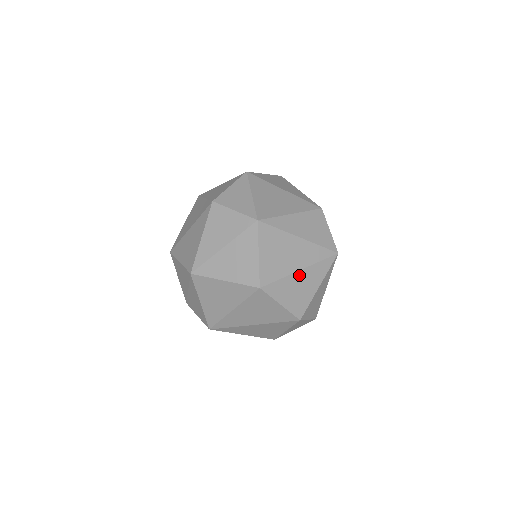
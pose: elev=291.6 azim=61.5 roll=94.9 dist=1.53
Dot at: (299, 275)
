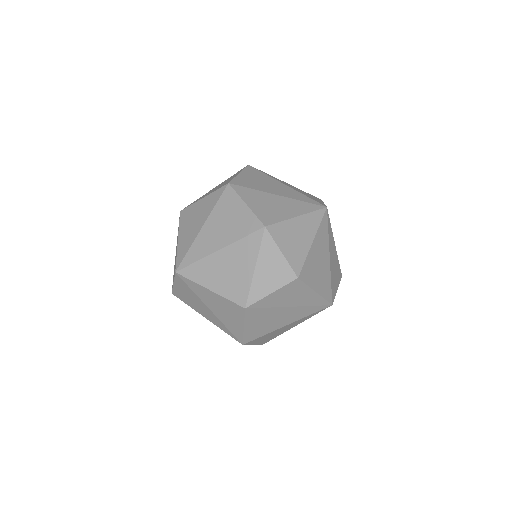
Dot at: (275, 198)
